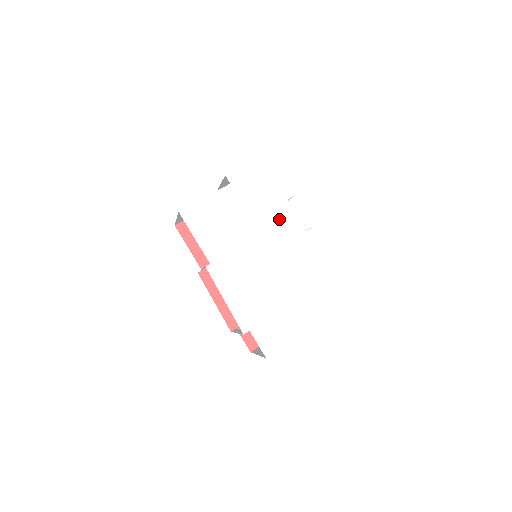
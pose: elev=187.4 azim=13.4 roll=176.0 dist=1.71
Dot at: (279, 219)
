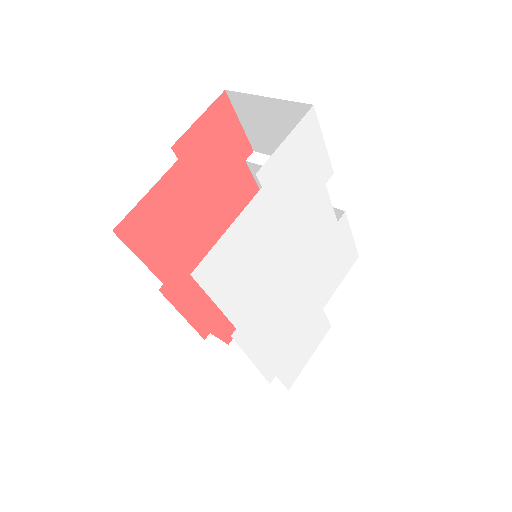
Dot at: (314, 219)
